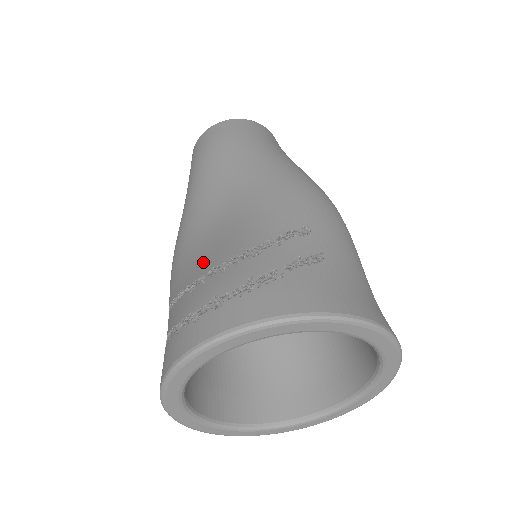
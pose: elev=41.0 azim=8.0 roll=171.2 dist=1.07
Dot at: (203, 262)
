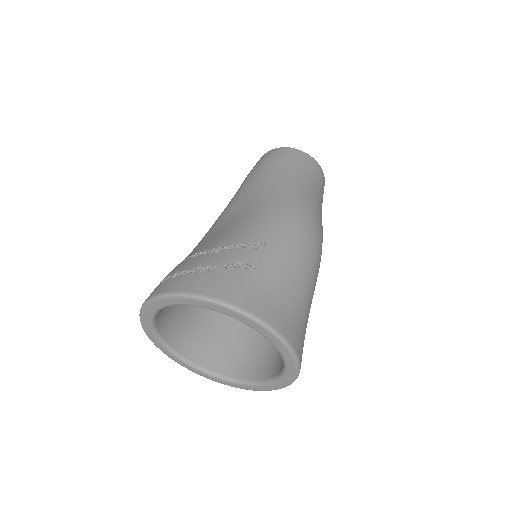
Dot at: (197, 249)
